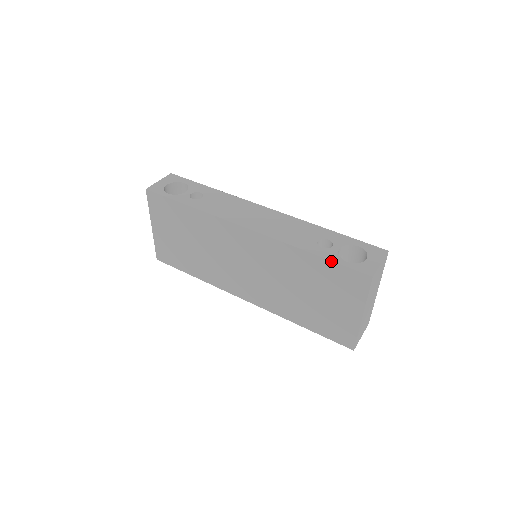
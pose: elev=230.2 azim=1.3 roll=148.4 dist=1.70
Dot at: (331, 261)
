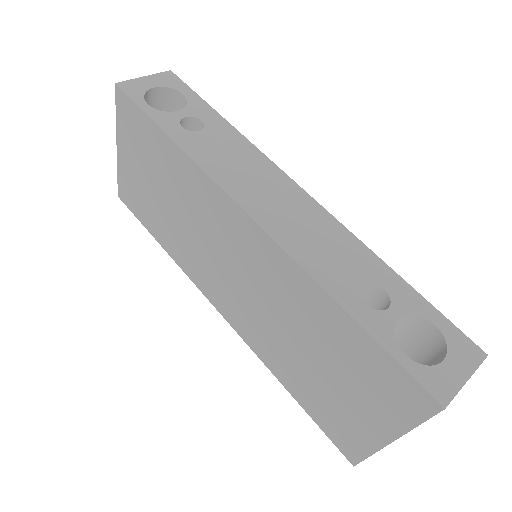
Dot at: (376, 342)
